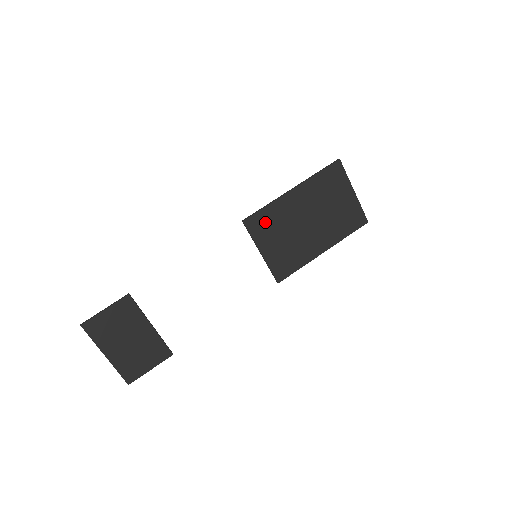
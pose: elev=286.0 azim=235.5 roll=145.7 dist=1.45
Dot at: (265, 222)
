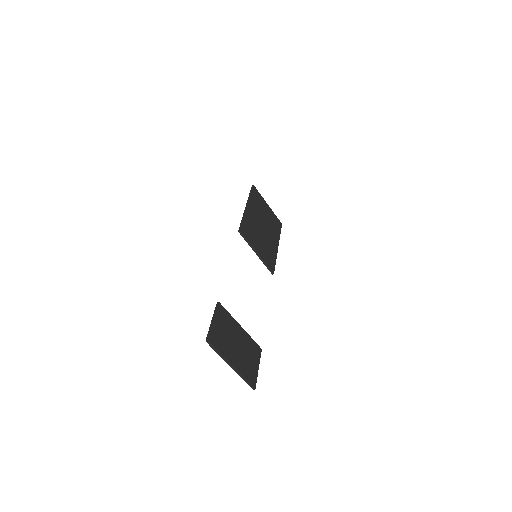
Dot at: (248, 230)
